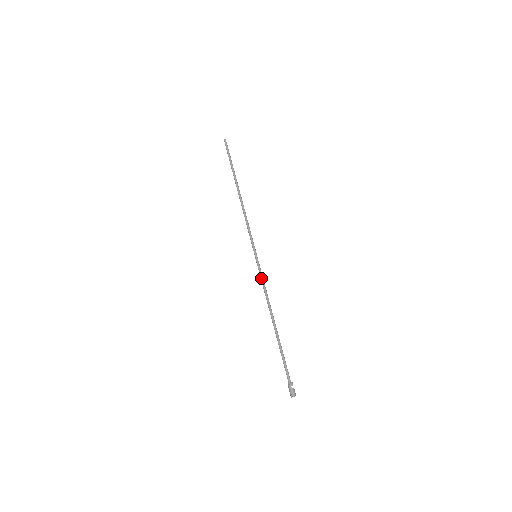
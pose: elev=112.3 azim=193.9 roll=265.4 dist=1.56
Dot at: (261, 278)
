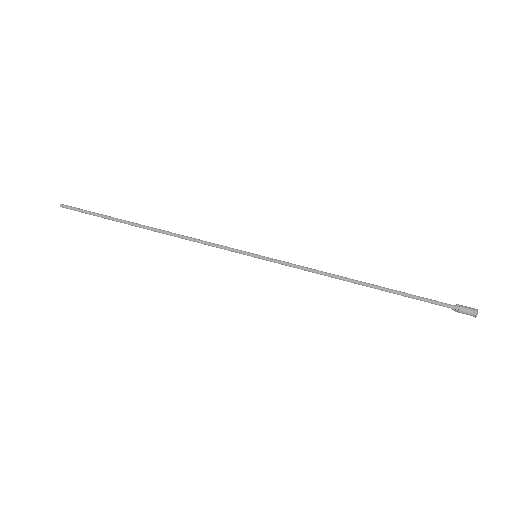
Dot at: (292, 264)
